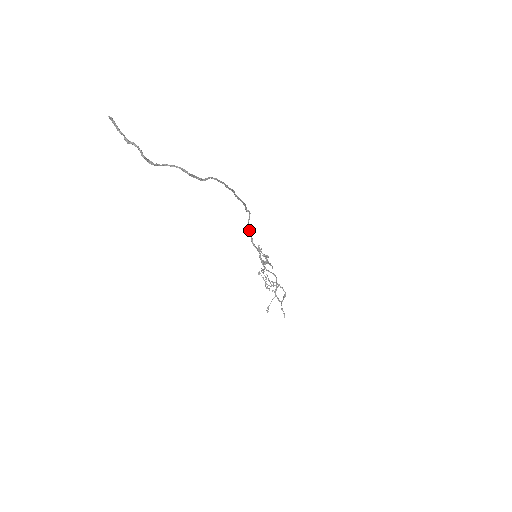
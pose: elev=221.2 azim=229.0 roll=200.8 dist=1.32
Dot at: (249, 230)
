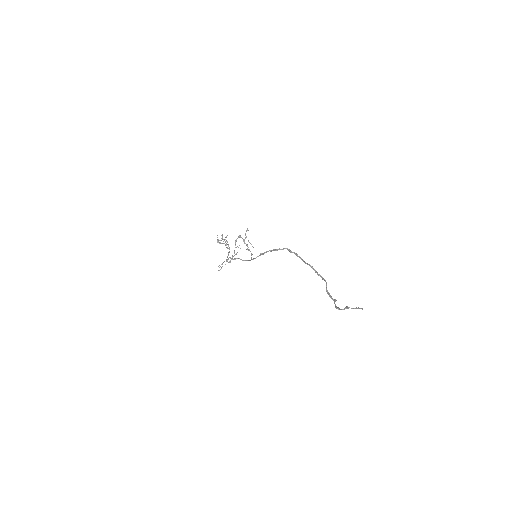
Dot at: (273, 250)
